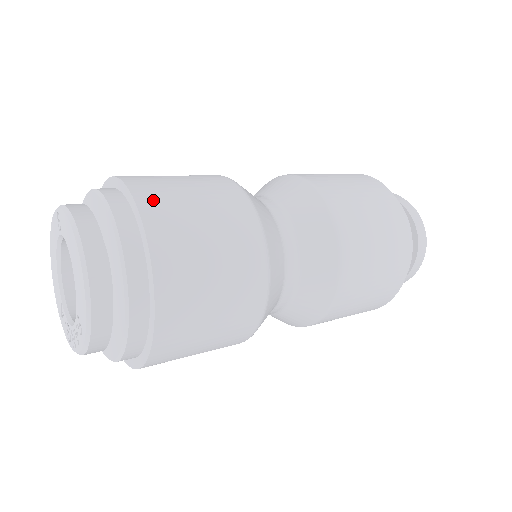
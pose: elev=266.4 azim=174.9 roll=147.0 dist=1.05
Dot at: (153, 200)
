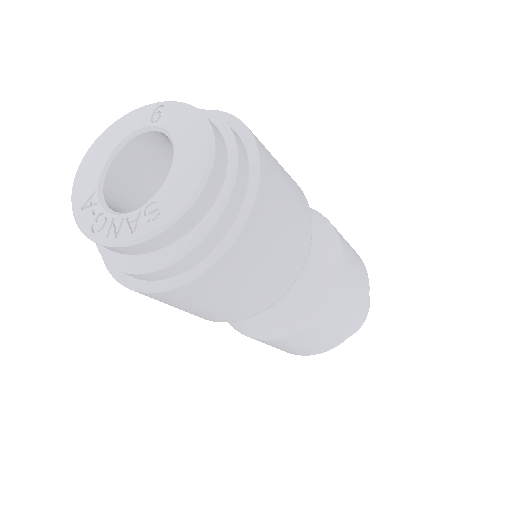
Dot at: (262, 145)
